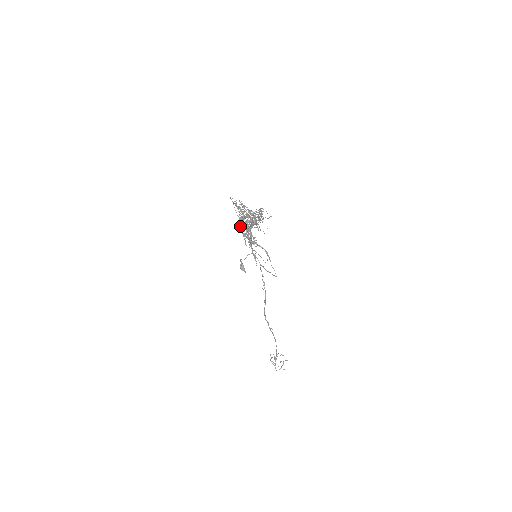
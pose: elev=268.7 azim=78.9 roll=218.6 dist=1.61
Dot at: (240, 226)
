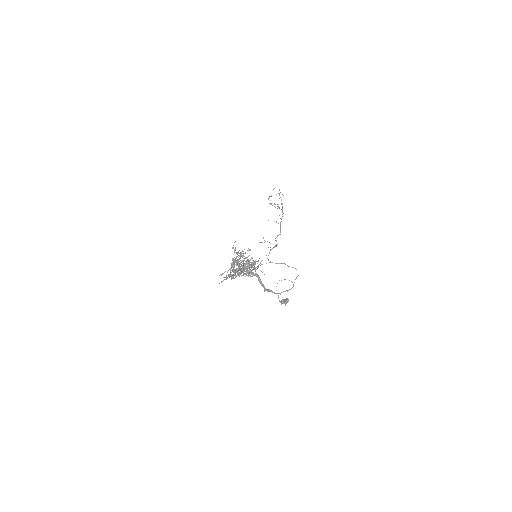
Dot at: occluded
